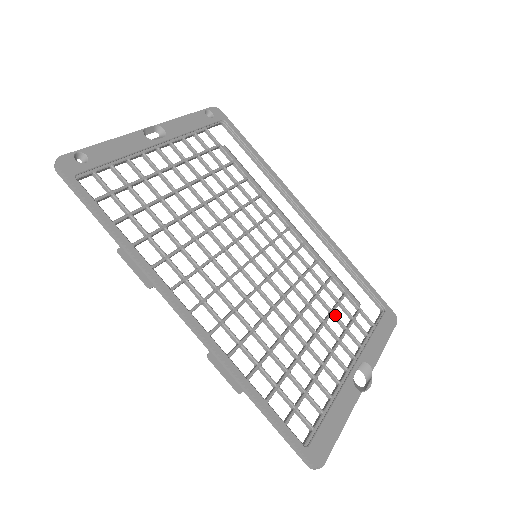
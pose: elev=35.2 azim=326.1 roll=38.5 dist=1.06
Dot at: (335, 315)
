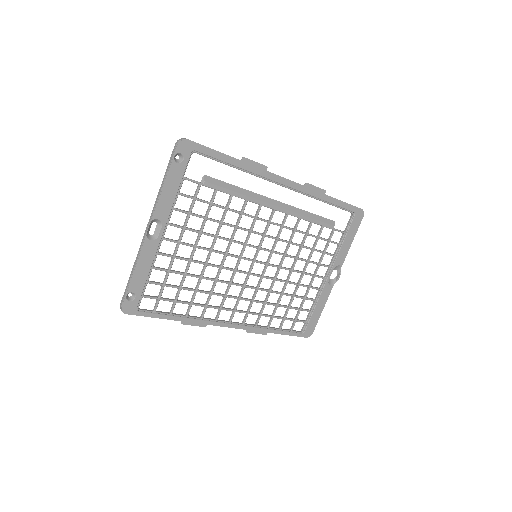
Dot at: occluded
